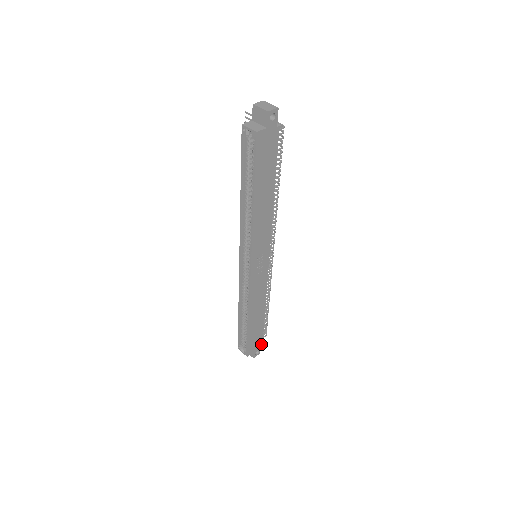
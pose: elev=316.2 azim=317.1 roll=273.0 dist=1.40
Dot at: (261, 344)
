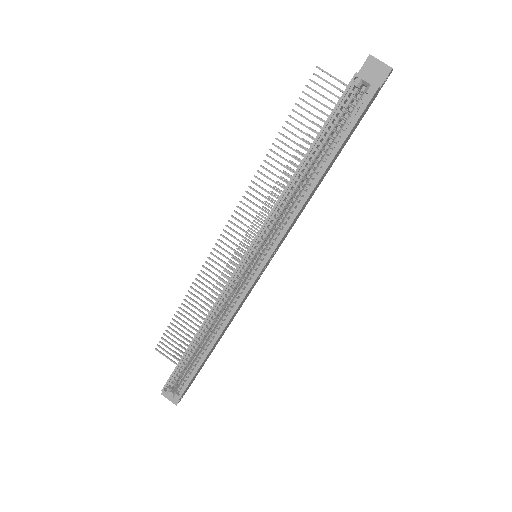
Dot at: (190, 385)
